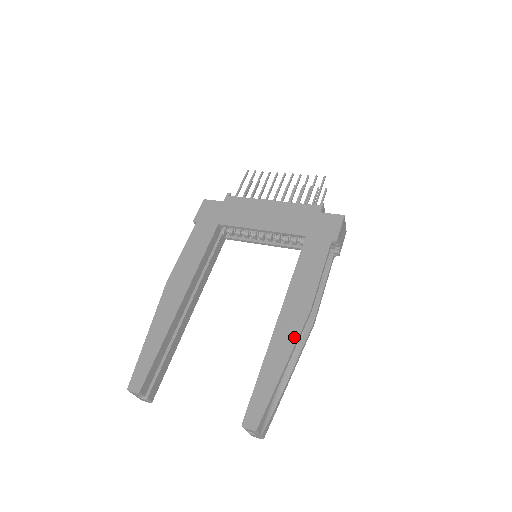
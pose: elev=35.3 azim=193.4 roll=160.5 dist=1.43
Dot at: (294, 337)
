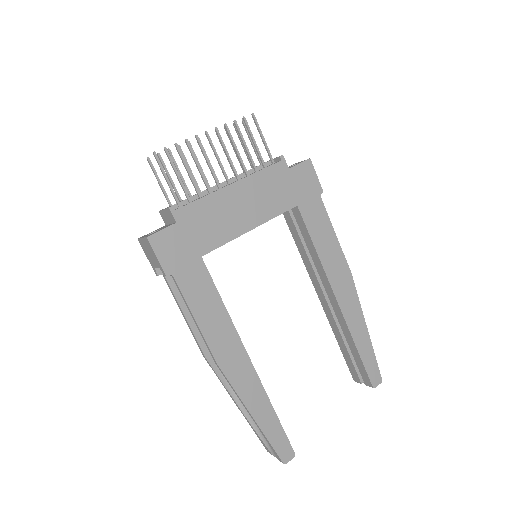
Dot at: (357, 303)
